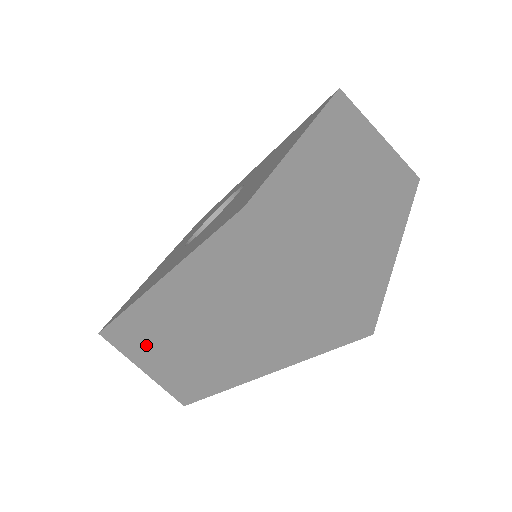
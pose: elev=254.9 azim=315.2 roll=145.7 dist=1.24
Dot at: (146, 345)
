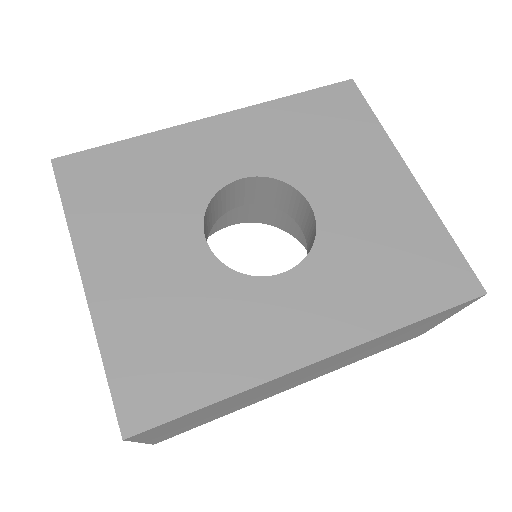
Dot at: (203, 415)
